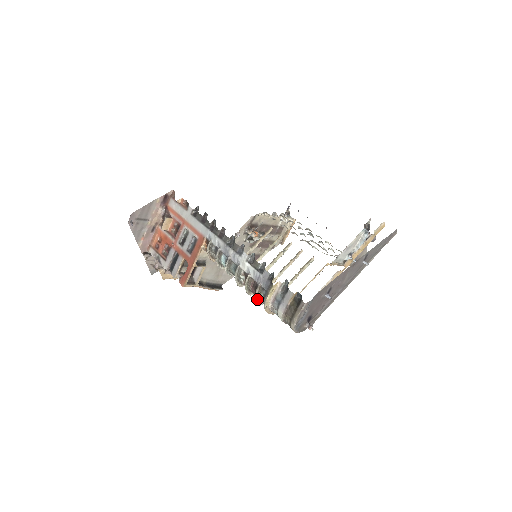
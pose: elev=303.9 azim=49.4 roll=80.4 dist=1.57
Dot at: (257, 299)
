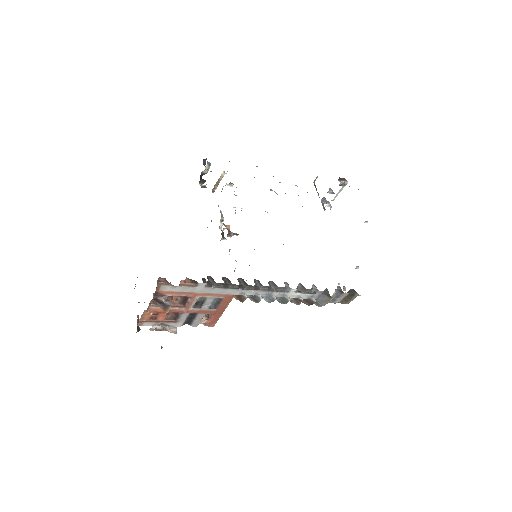
Dot at: (306, 303)
